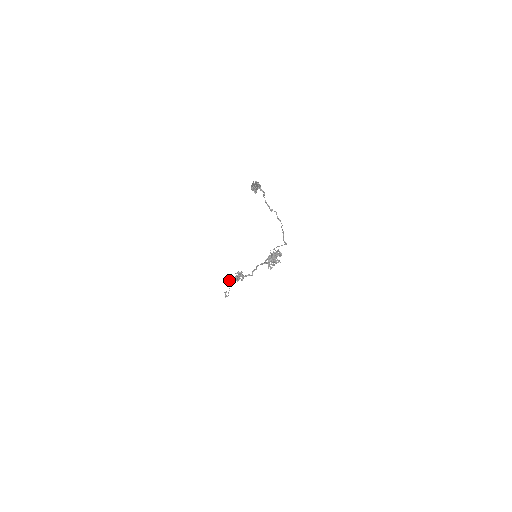
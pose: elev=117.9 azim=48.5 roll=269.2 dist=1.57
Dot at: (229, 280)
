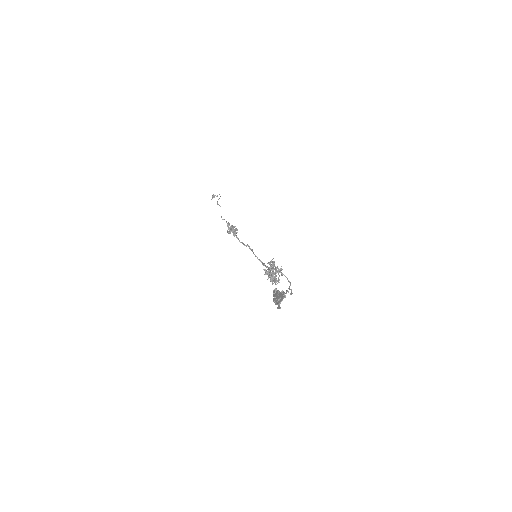
Dot at: occluded
